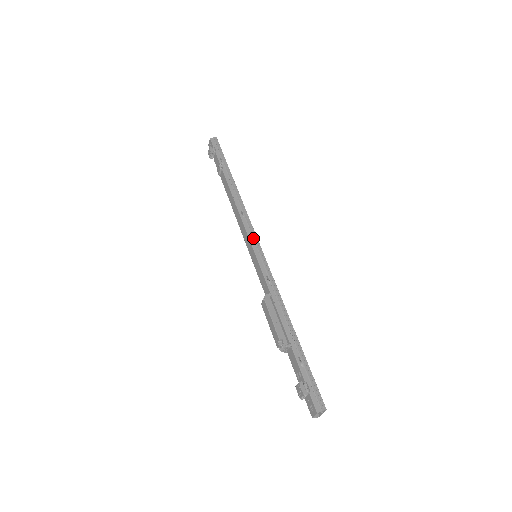
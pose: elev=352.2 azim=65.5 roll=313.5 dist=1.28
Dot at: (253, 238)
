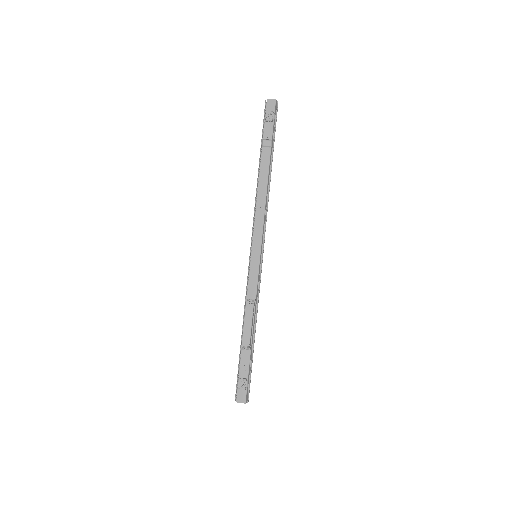
Dot at: (264, 241)
